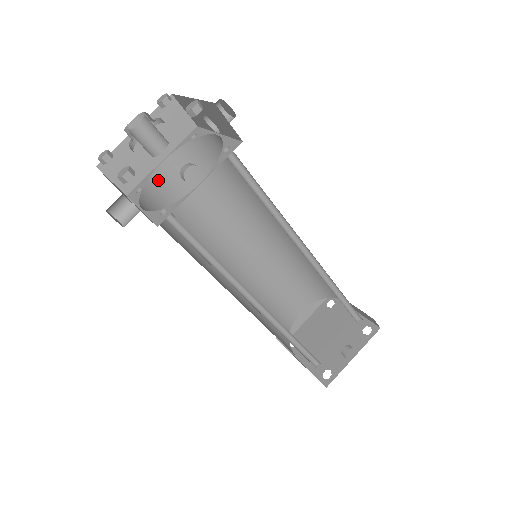
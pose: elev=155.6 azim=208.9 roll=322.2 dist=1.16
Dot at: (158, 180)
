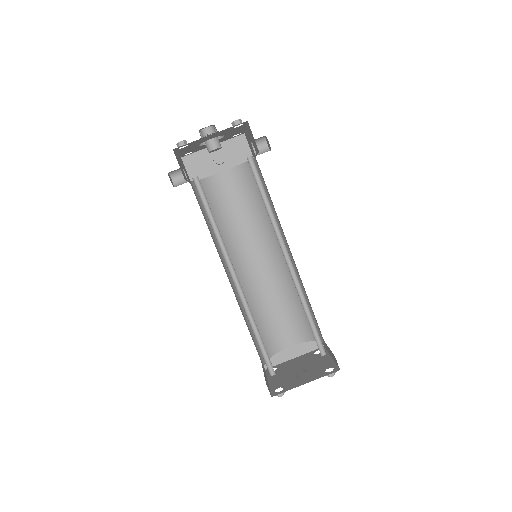
Dot at: (214, 181)
